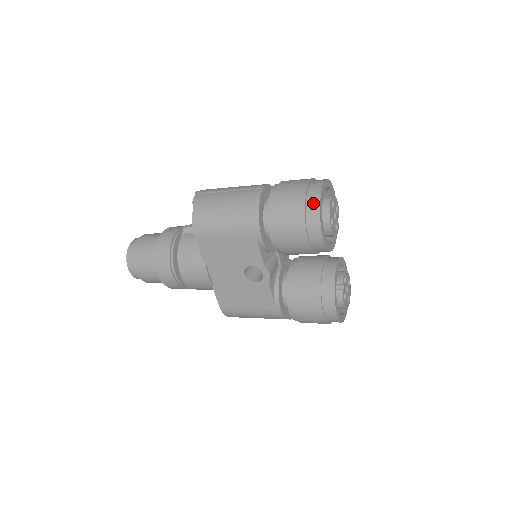
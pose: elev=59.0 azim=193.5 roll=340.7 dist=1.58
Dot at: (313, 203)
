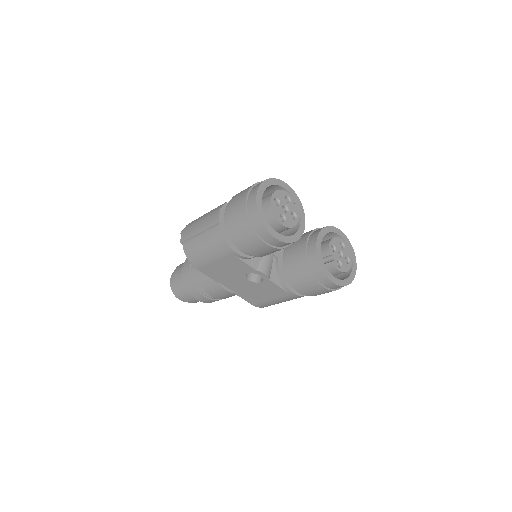
Dot at: (254, 216)
